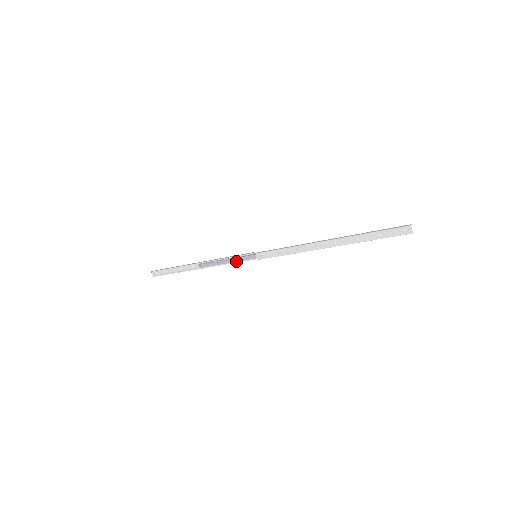
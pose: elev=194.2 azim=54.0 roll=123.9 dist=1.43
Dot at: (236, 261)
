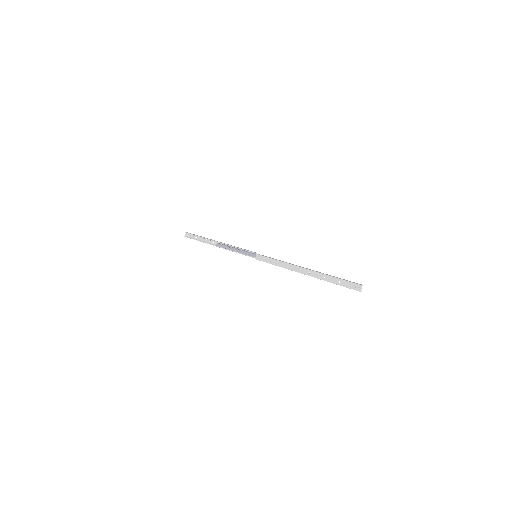
Dot at: (242, 253)
